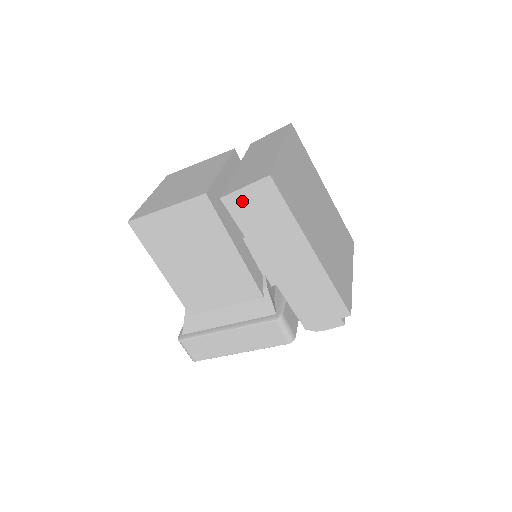
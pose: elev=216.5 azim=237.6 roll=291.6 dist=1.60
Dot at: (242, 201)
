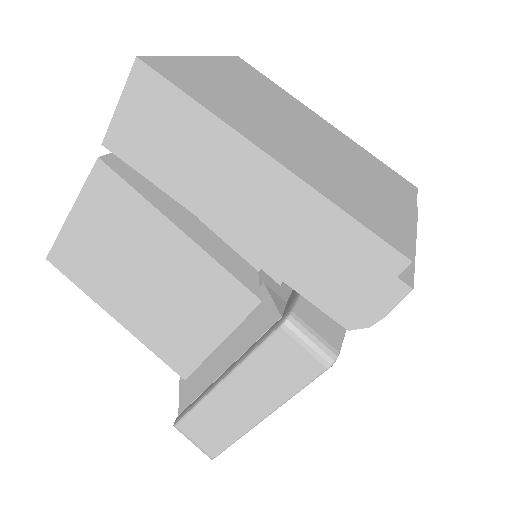
Dot at: (128, 130)
